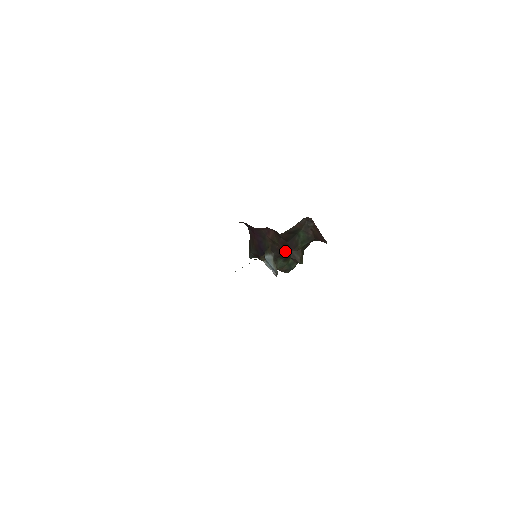
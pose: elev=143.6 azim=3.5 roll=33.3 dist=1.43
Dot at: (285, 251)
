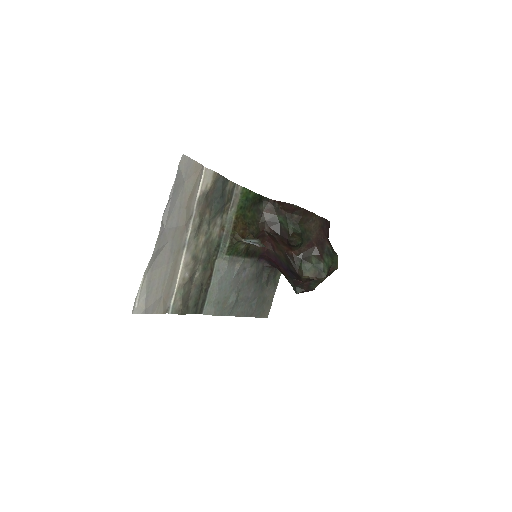
Dot at: (288, 247)
